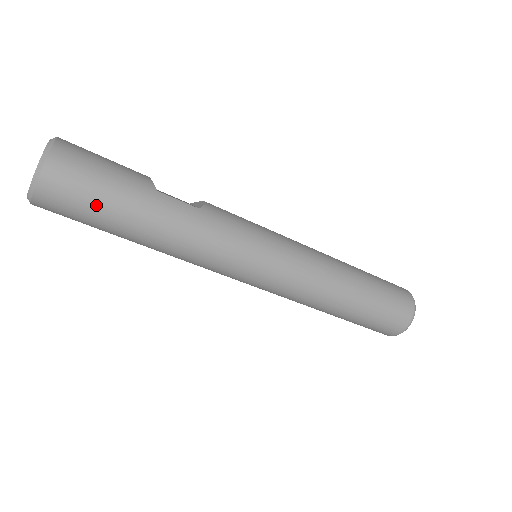
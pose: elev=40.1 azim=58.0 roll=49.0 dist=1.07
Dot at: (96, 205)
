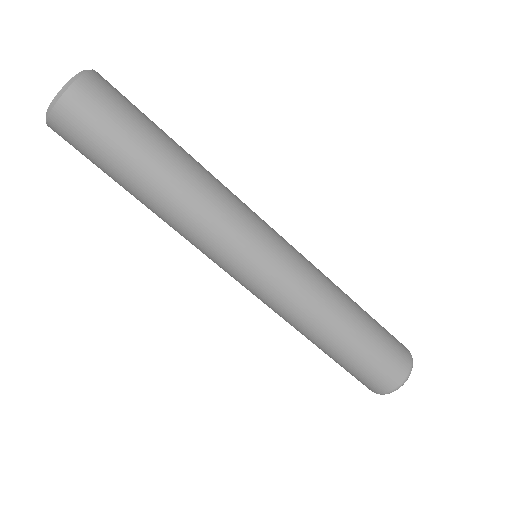
Dot at: (132, 116)
